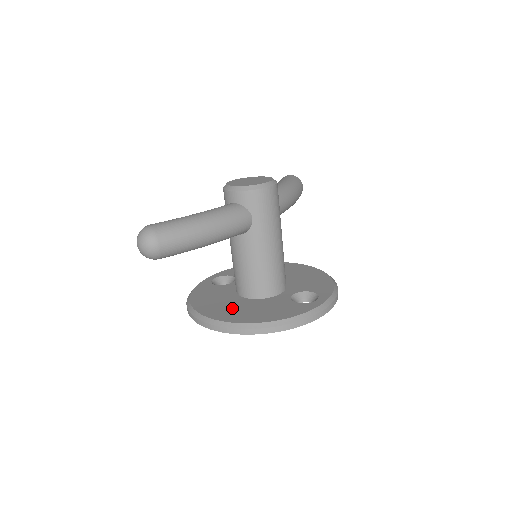
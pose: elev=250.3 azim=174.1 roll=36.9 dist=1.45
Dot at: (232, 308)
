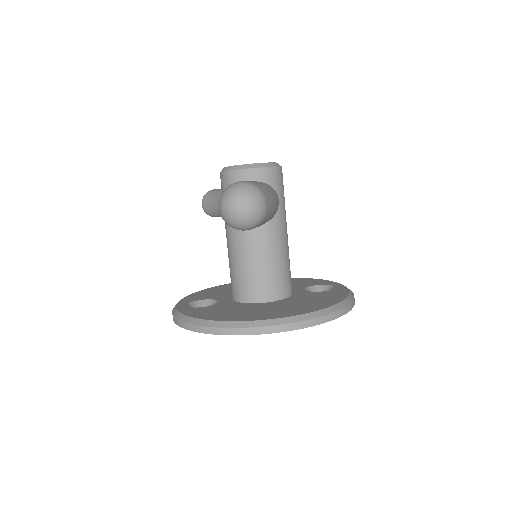
Dot at: (277, 308)
